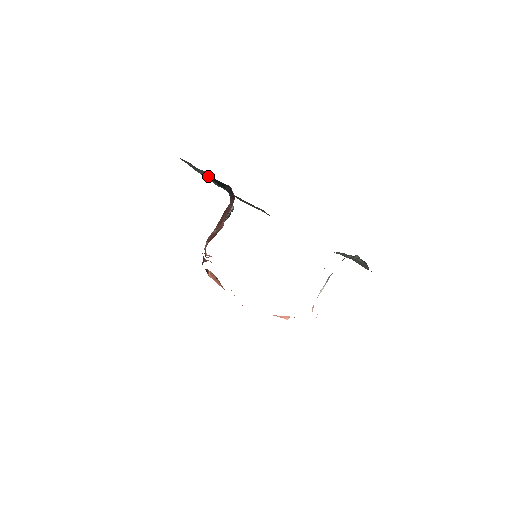
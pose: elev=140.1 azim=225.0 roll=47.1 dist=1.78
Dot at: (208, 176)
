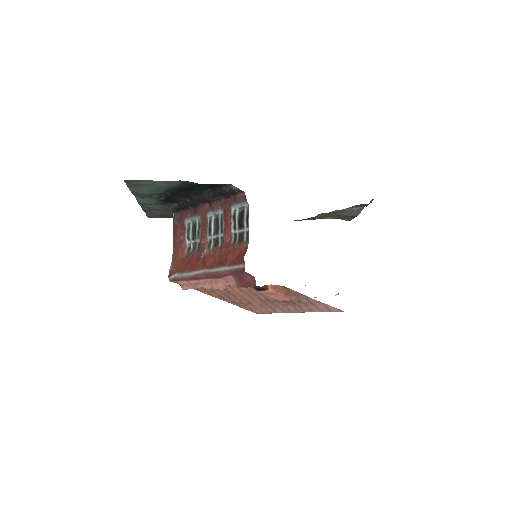
Dot at: (172, 188)
